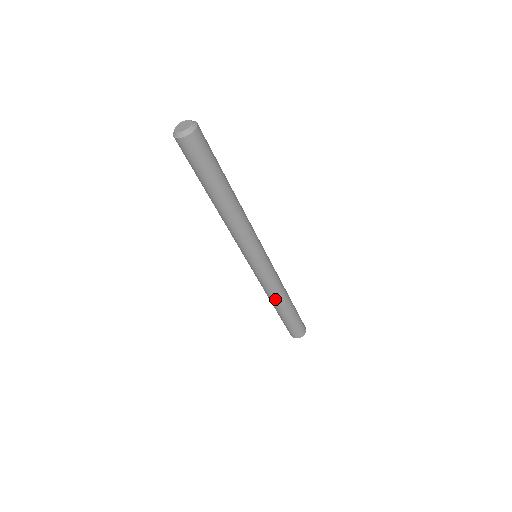
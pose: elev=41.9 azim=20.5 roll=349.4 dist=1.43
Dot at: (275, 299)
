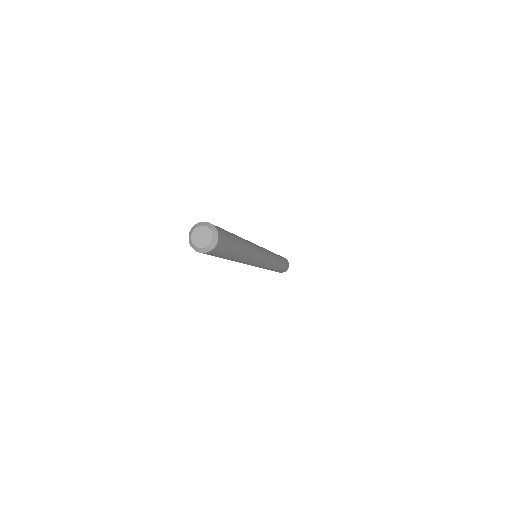
Dot at: occluded
